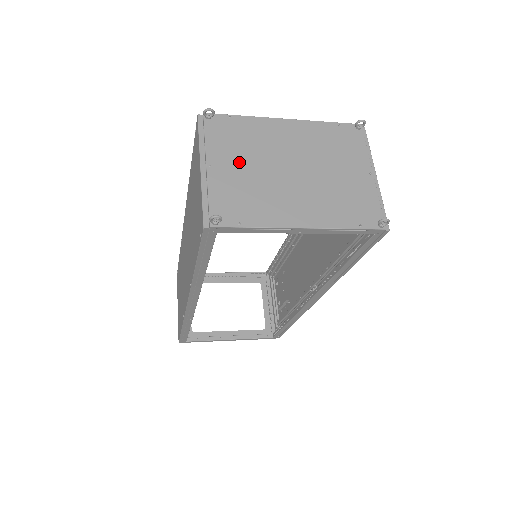
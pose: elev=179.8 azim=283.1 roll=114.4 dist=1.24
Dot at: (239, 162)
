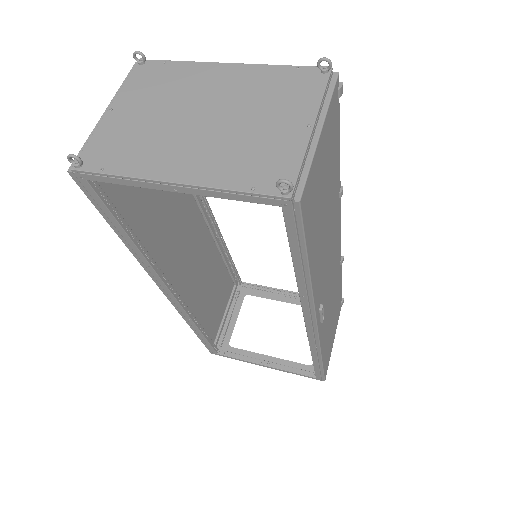
Dot at: (145, 107)
